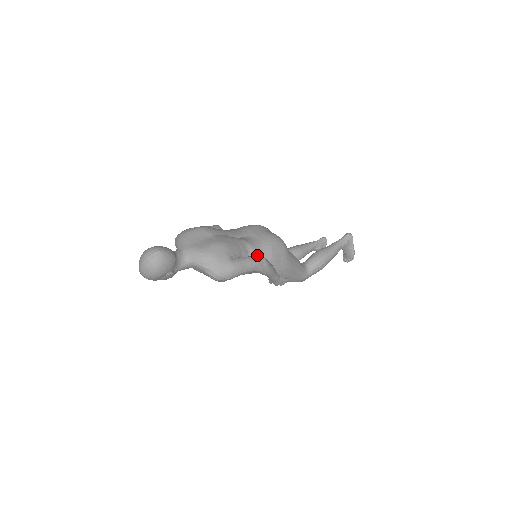
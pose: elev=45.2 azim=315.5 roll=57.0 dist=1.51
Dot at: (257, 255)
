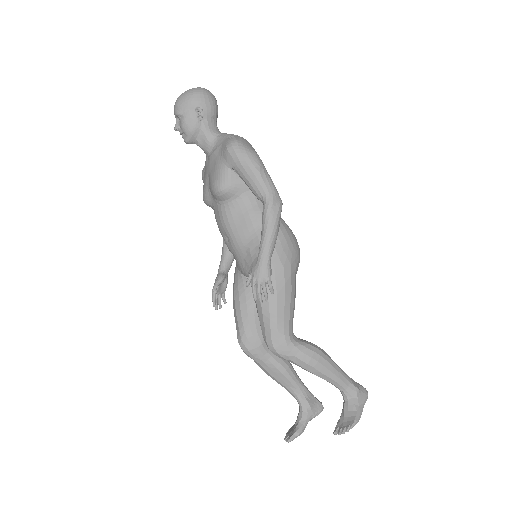
Dot at: occluded
